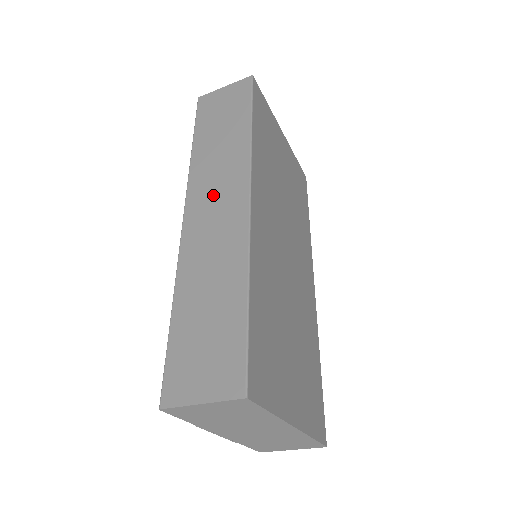
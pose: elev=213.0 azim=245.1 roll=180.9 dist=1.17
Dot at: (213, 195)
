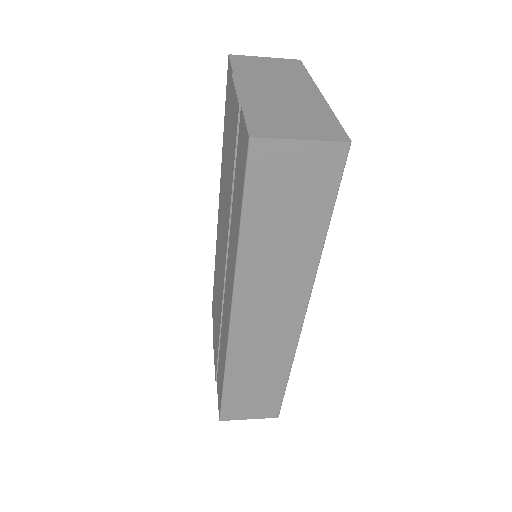
Dot at: (267, 308)
